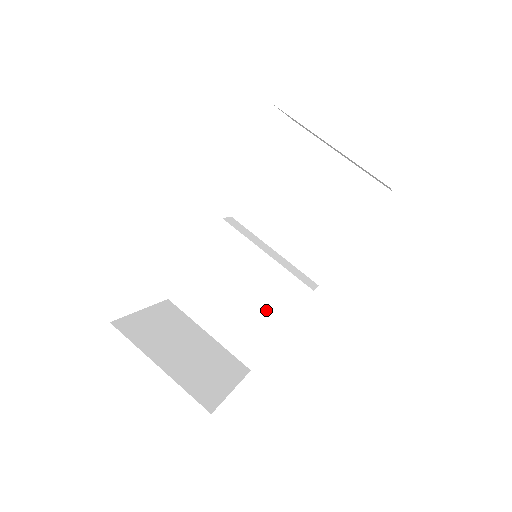
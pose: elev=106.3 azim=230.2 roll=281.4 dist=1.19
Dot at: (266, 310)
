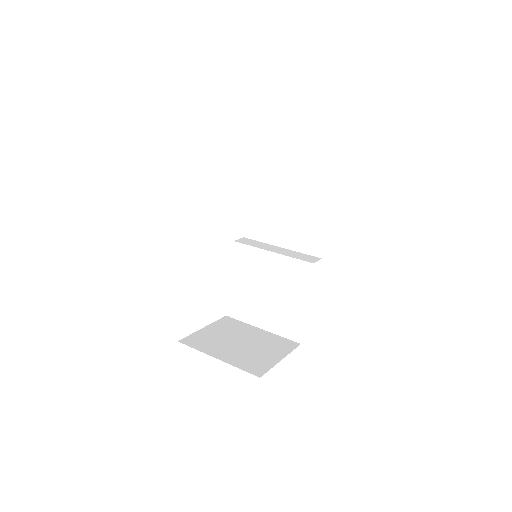
Dot at: (290, 293)
